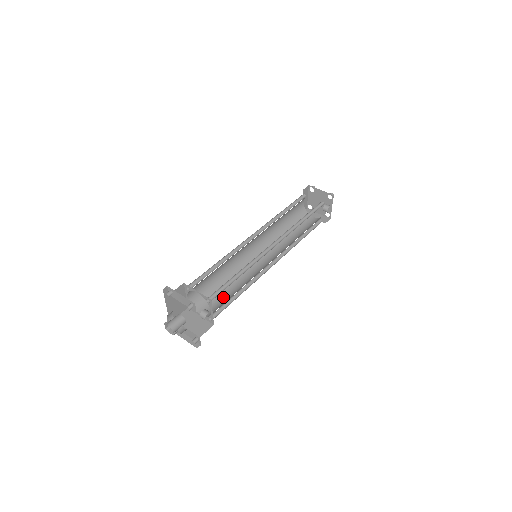
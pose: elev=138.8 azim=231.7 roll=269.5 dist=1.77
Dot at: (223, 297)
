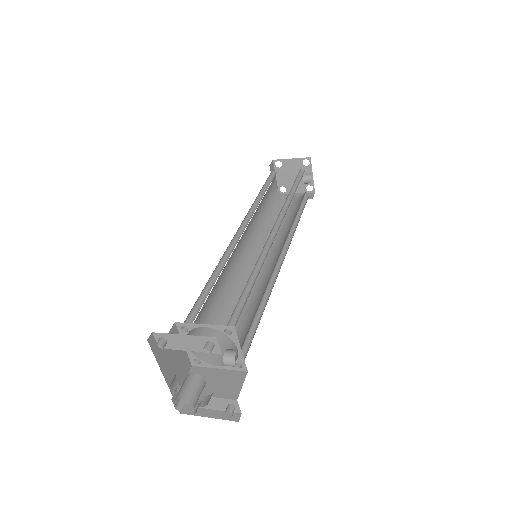
Dot at: (238, 328)
